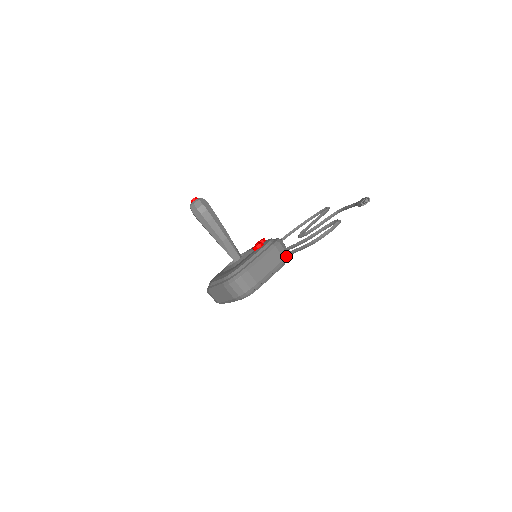
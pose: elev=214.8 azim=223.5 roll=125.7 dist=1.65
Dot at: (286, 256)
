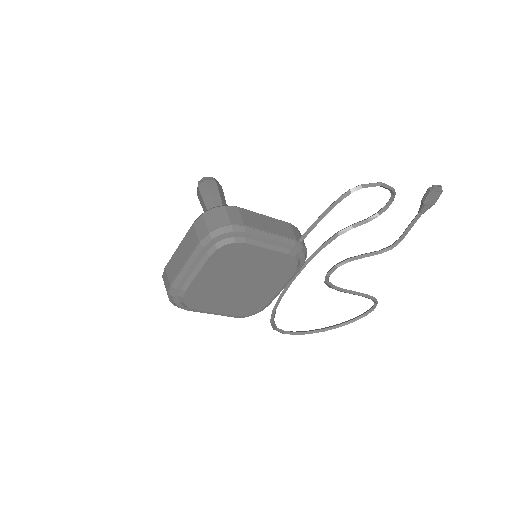
Dot at: (301, 241)
